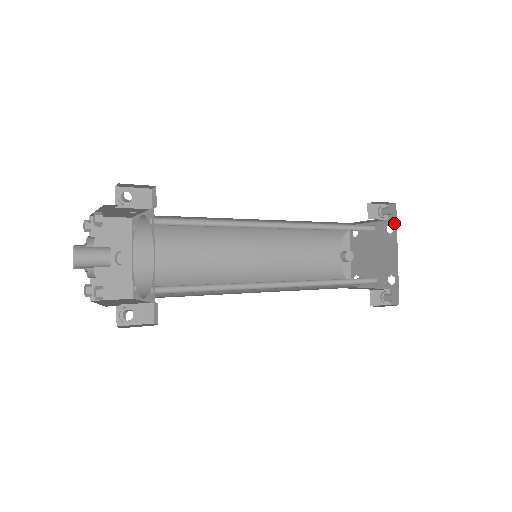
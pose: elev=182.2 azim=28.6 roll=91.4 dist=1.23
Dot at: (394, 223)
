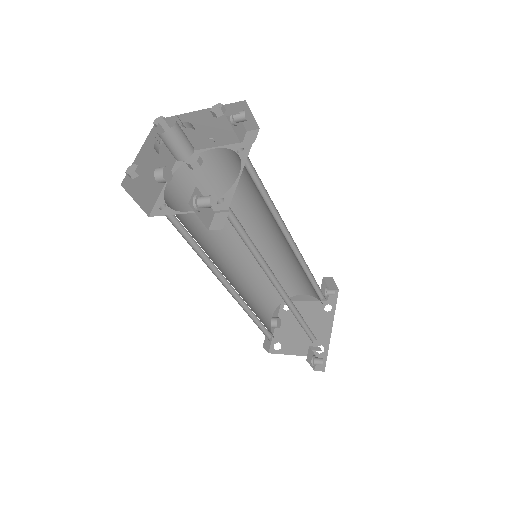
Dot at: (333, 304)
